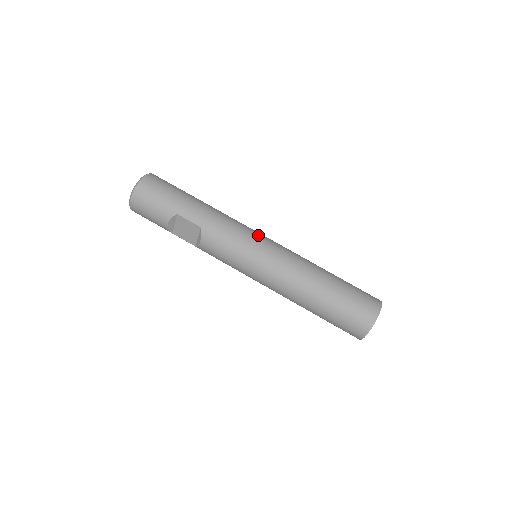
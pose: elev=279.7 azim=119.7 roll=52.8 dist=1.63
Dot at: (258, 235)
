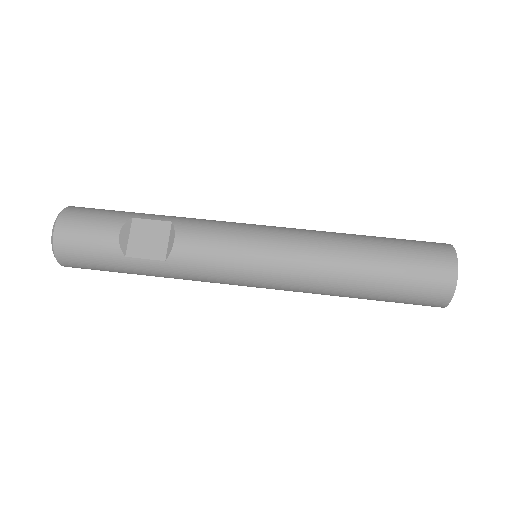
Dot at: occluded
